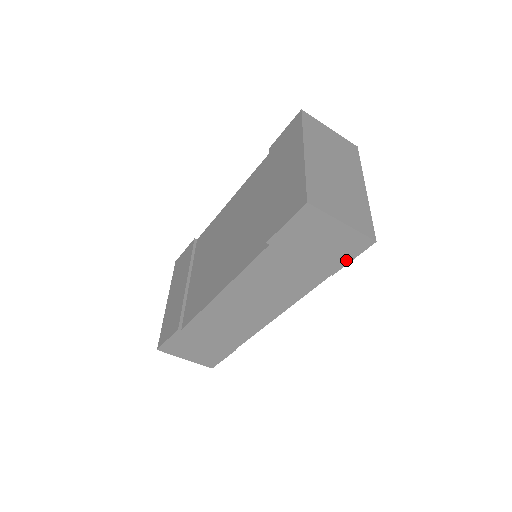
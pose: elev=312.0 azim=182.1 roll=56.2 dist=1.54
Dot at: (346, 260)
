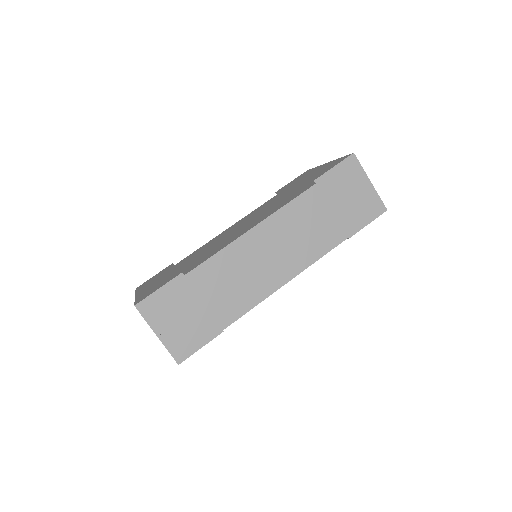
Dot at: (363, 223)
